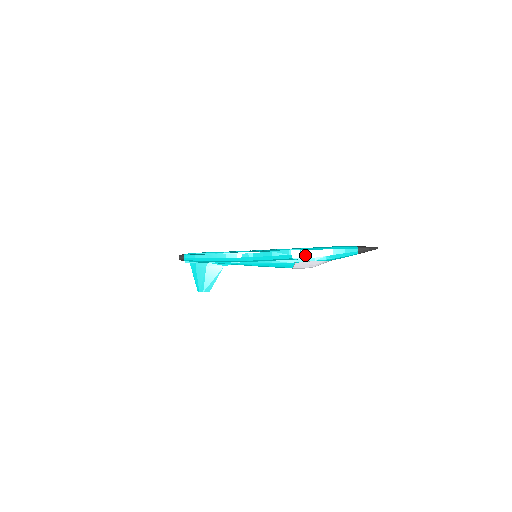
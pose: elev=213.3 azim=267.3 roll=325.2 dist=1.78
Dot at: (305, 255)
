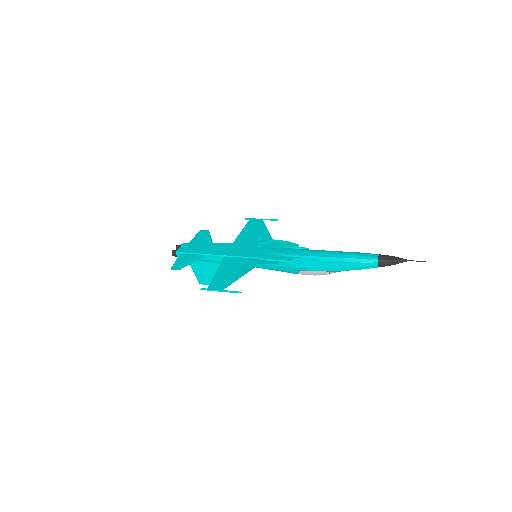
Dot at: (311, 264)
